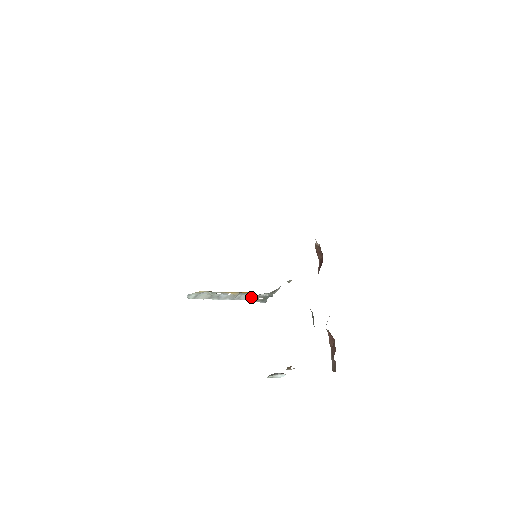
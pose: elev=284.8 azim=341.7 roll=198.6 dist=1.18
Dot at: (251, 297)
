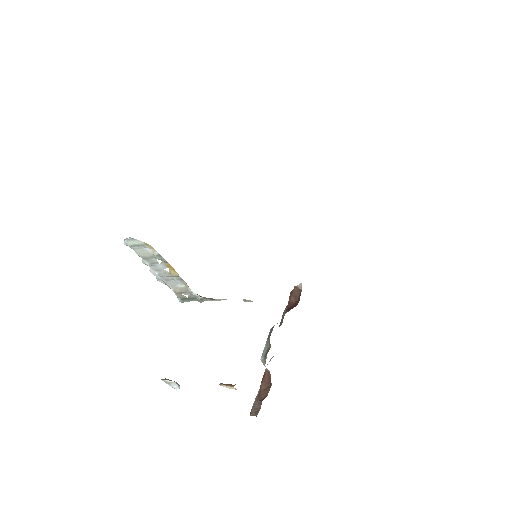
Dot at: (178, 288)
